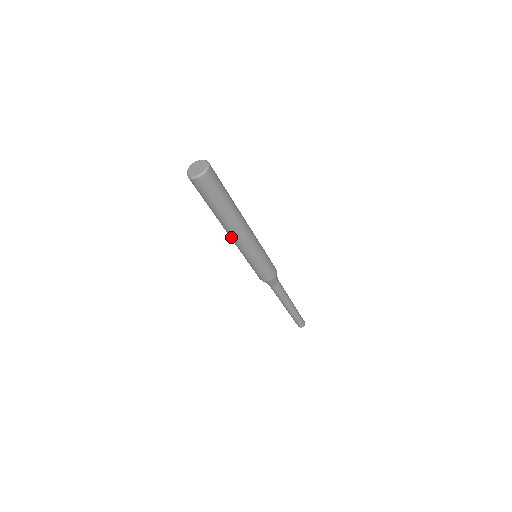
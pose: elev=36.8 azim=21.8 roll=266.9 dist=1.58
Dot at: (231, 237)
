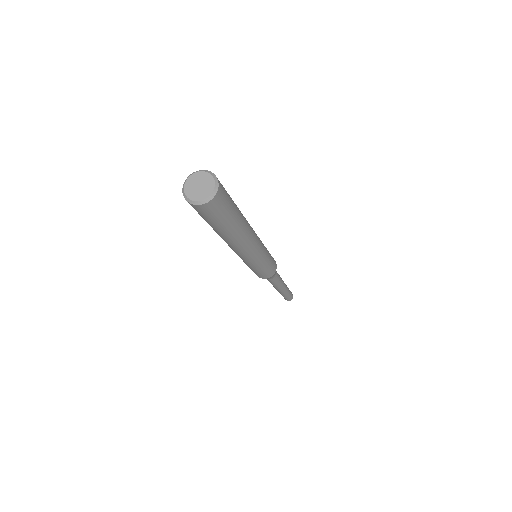
Dot at: occluded
